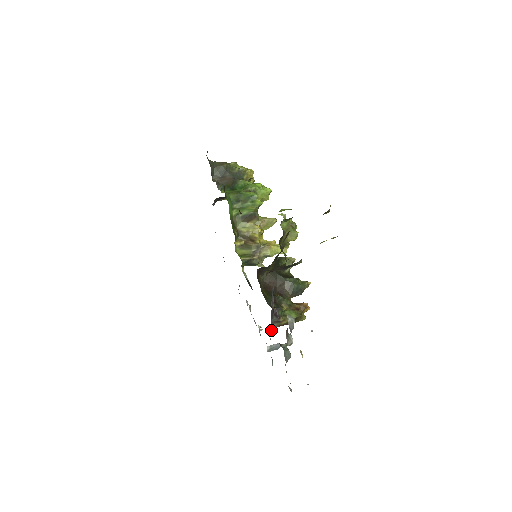
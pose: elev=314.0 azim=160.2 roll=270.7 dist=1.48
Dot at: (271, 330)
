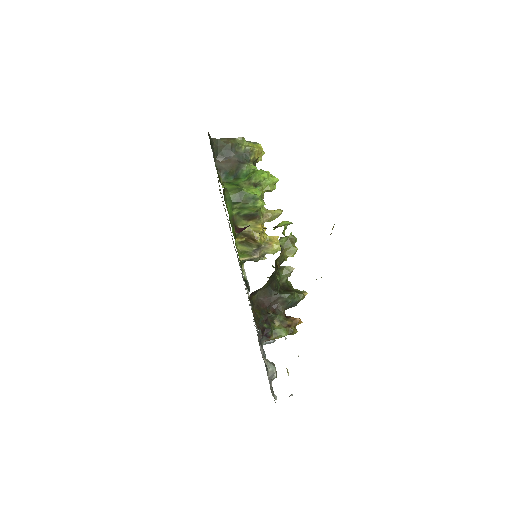
Dot at: (262, 343)
